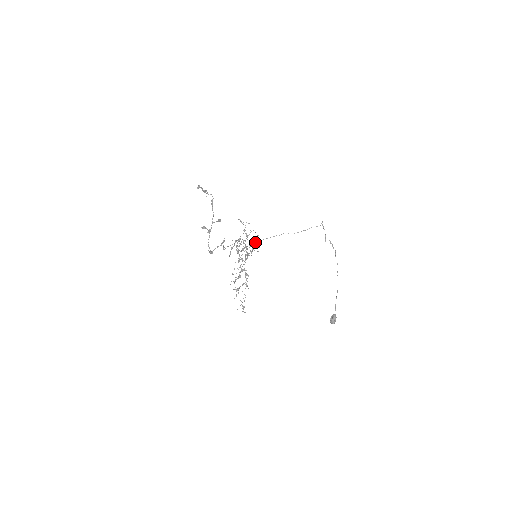
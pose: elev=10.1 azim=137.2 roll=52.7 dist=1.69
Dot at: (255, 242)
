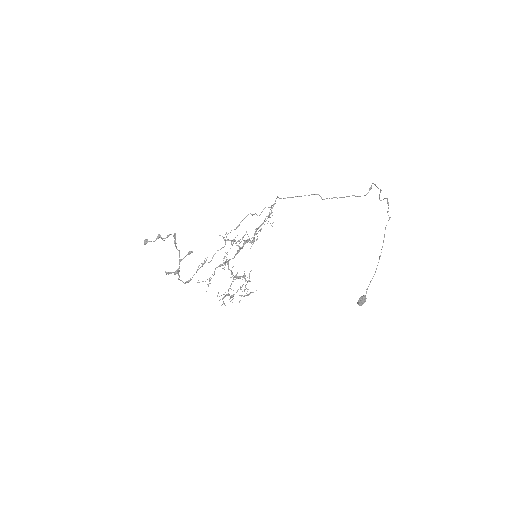
Dot at: (277, 197)
